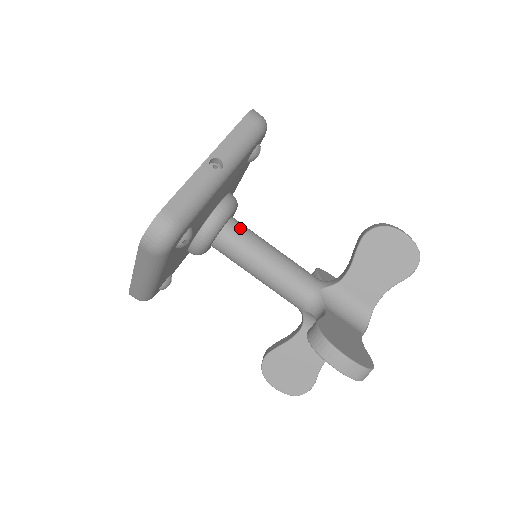
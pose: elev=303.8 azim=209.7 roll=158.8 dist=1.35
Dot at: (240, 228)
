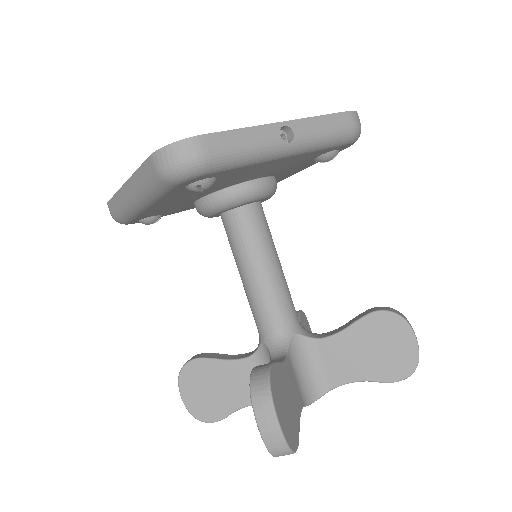
Dot at: (261, 218)
